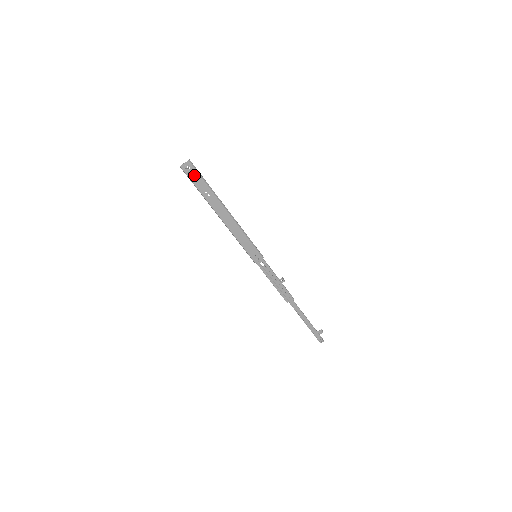
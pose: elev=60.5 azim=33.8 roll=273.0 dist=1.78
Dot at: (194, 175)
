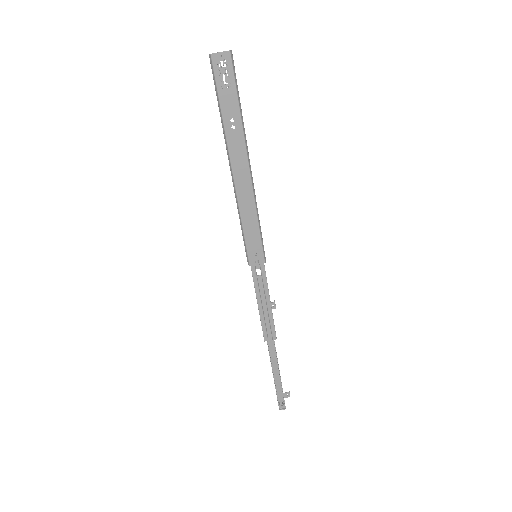
Dot at: (226, 81)
